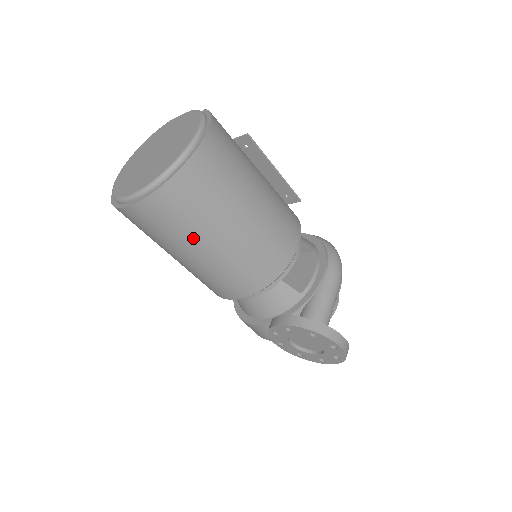
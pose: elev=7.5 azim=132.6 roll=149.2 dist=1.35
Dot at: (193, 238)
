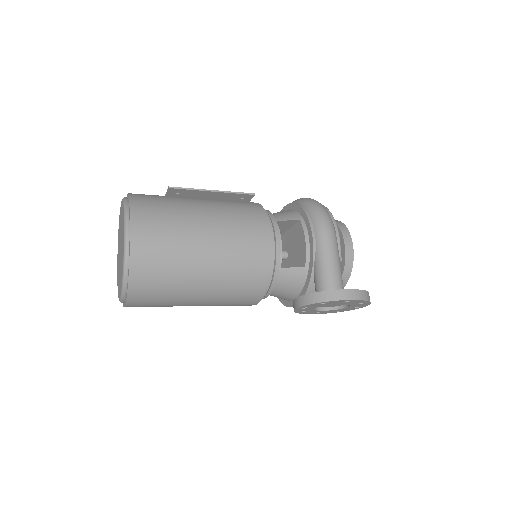
Dot at: (183, 295)
